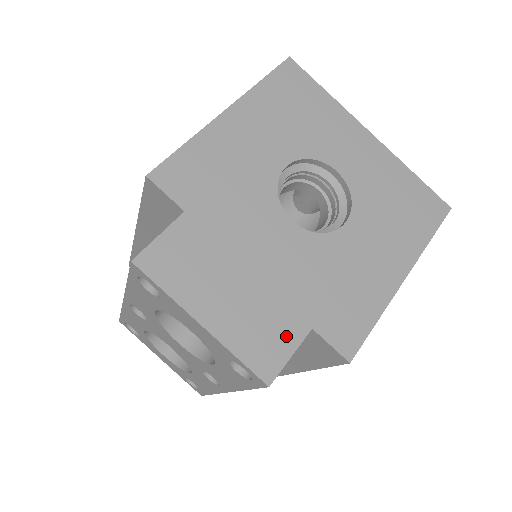
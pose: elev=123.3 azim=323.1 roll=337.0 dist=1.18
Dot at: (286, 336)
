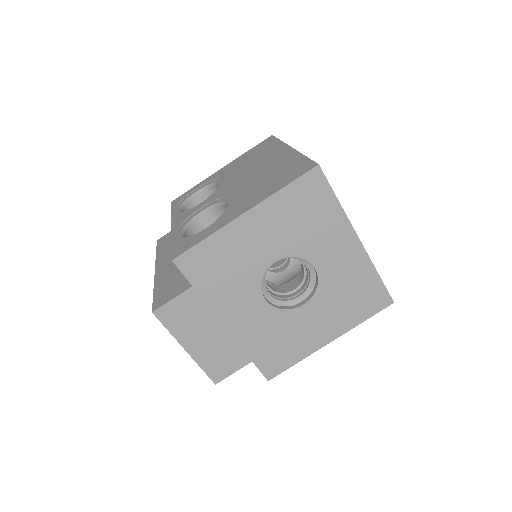
Dot at: (235, 363)
